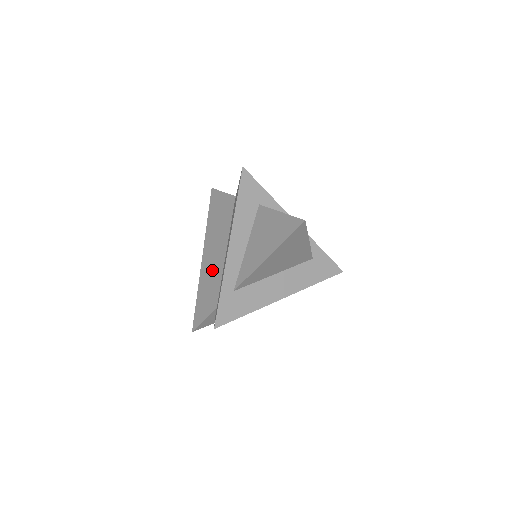
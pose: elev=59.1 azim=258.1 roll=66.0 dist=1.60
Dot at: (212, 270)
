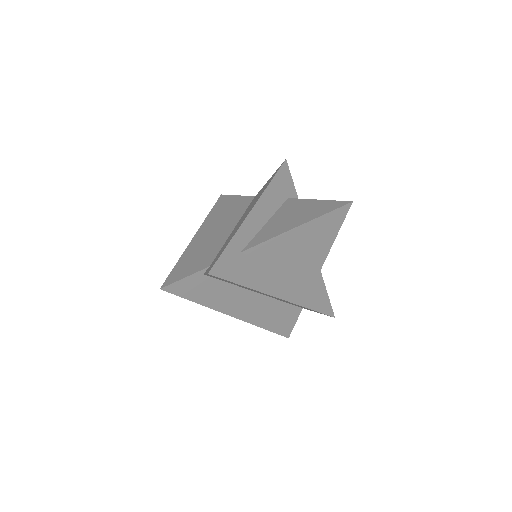
Dot at: (209, 241)
